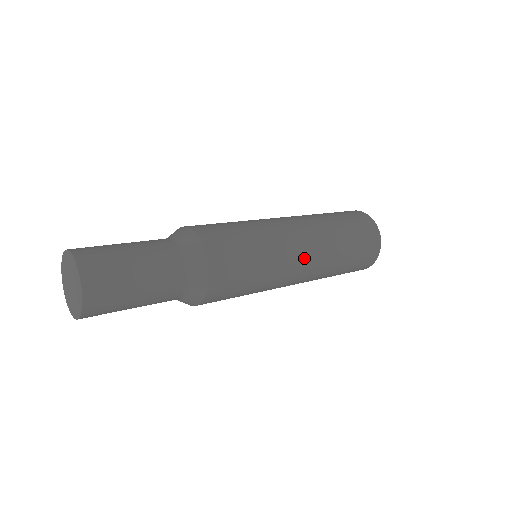
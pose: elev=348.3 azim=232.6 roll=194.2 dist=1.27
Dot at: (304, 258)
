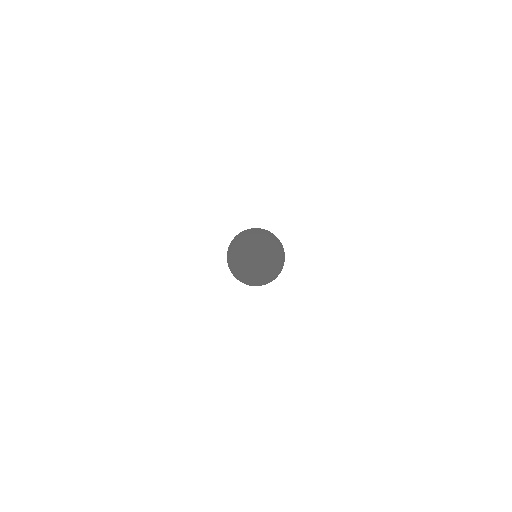
Dot at: occluded
